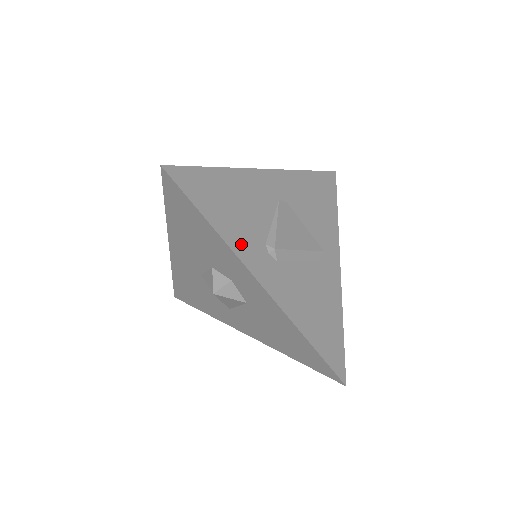
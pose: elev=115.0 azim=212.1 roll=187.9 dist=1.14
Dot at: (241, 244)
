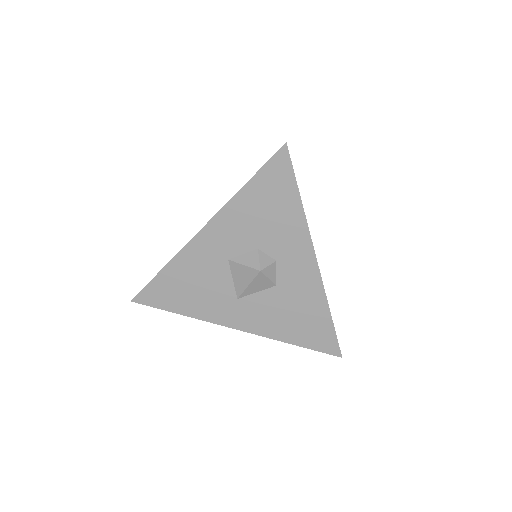
Dot at: occluded
